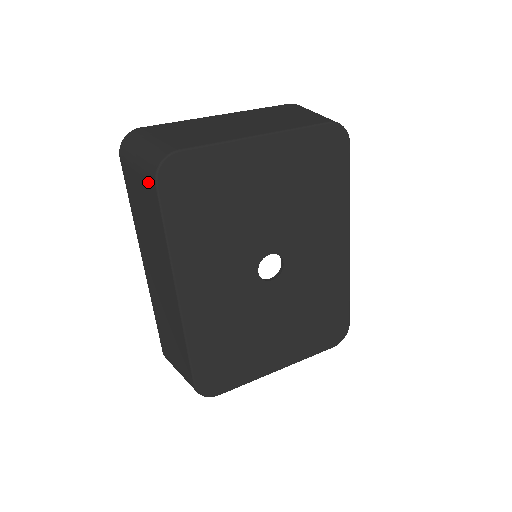
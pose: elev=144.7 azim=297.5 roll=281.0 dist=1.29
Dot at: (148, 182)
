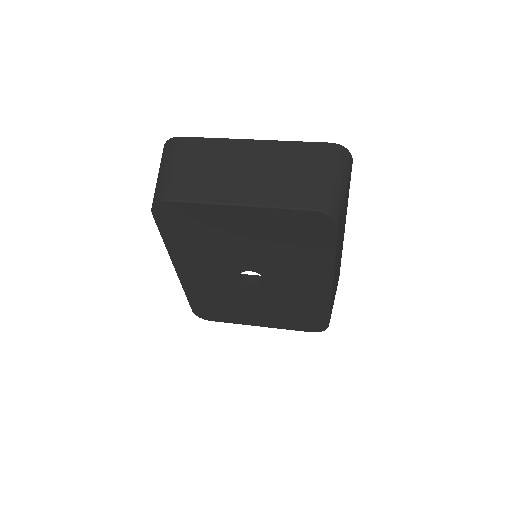
Dot at: occluded
